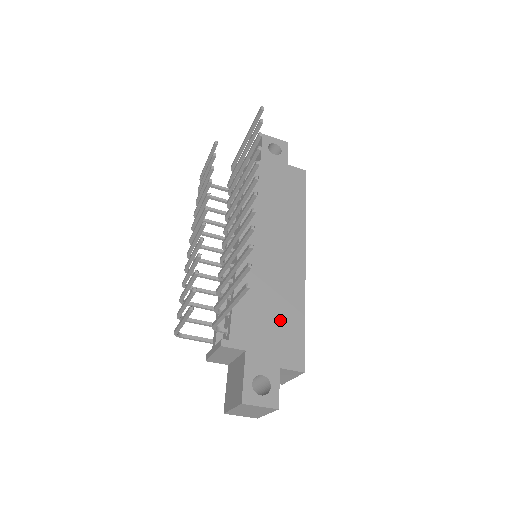
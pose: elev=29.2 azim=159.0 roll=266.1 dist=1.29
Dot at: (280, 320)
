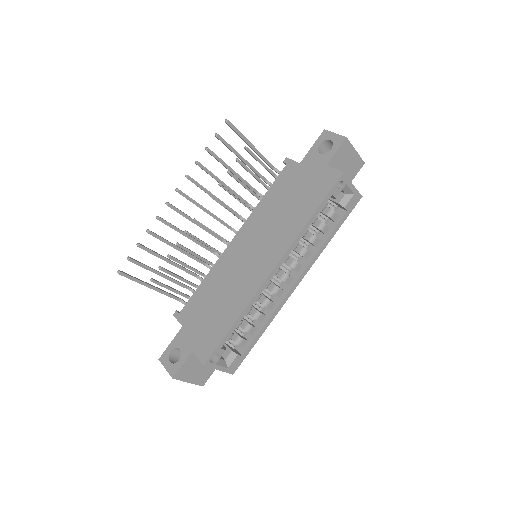
Dot at: (216, 316)
